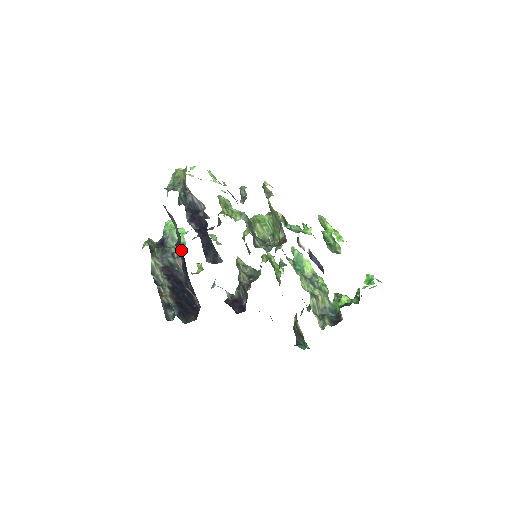
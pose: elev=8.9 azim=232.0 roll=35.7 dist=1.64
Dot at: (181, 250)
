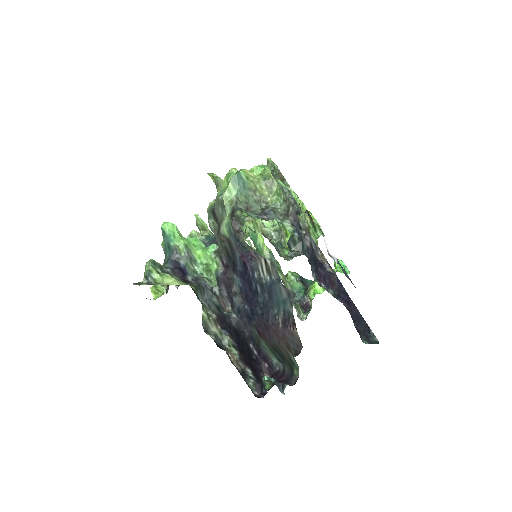
Dot at: (230, 286)
